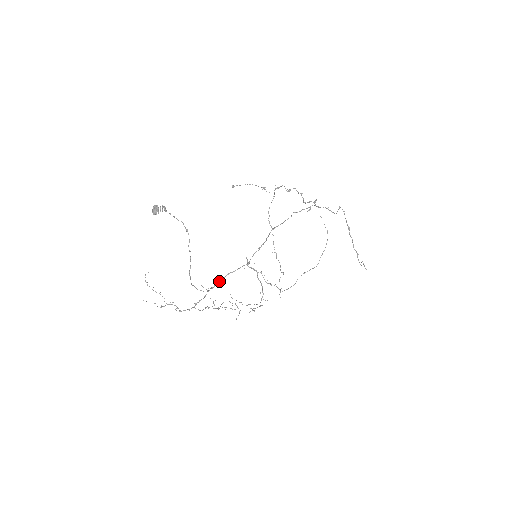
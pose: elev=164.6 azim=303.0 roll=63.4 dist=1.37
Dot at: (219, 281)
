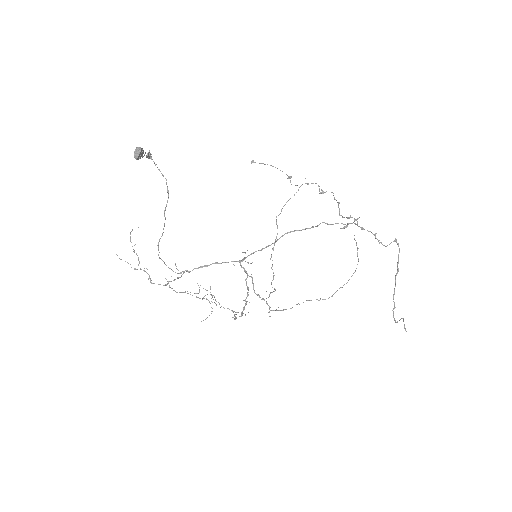
Dot at: (200, 267)
